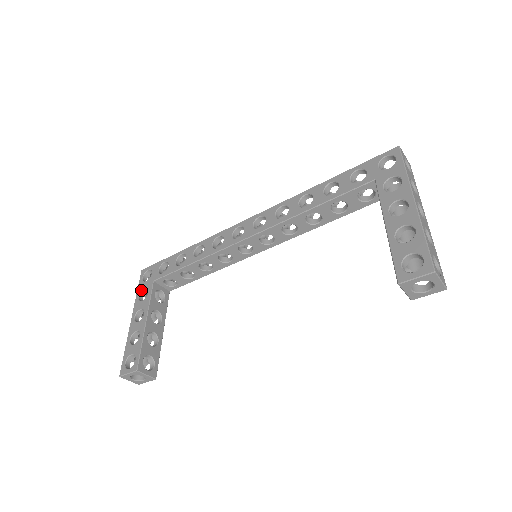
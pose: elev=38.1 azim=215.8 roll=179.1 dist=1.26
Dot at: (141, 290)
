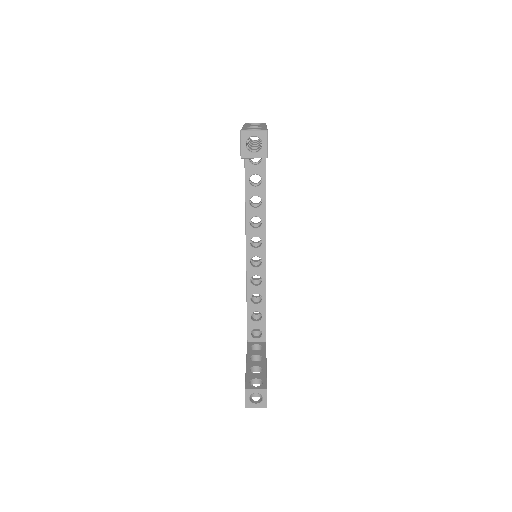
Dot at: occluded
